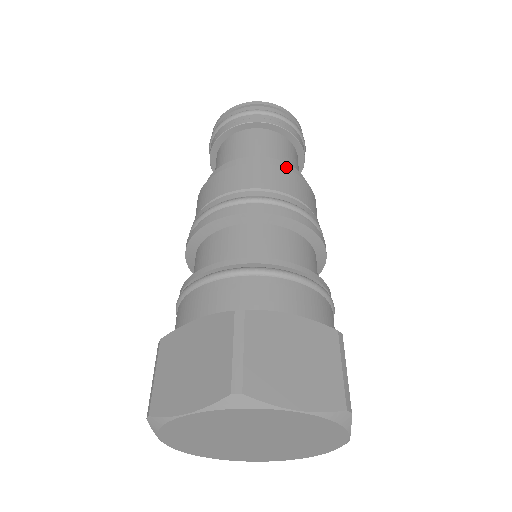
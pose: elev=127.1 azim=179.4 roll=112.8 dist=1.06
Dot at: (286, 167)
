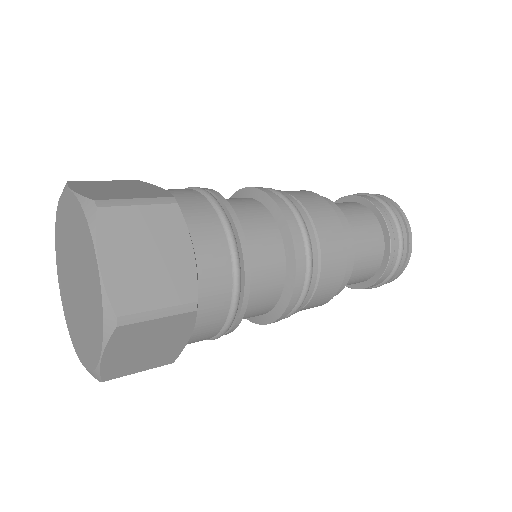
Dot at: occluded
